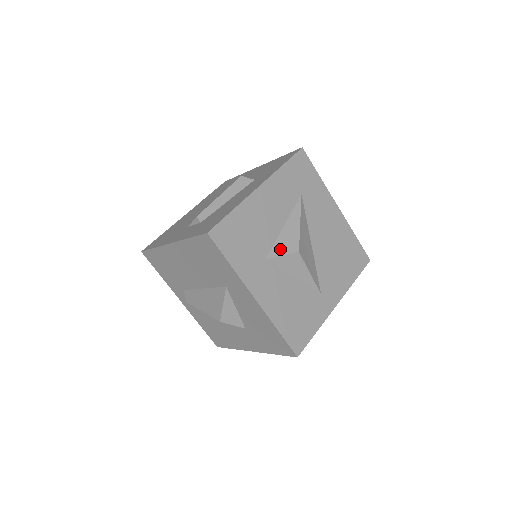
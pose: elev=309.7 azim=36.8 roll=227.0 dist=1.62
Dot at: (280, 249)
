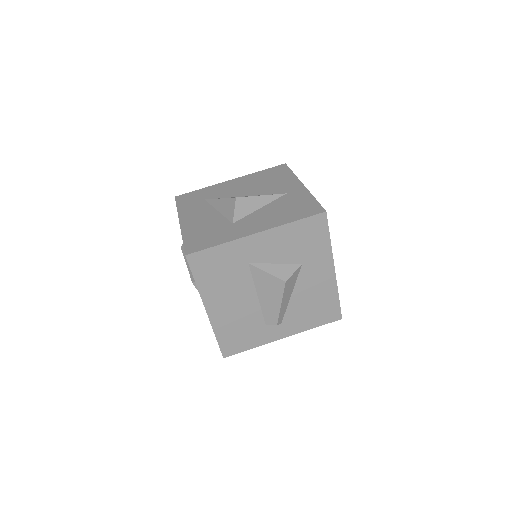
Dot at: (230, 213)
